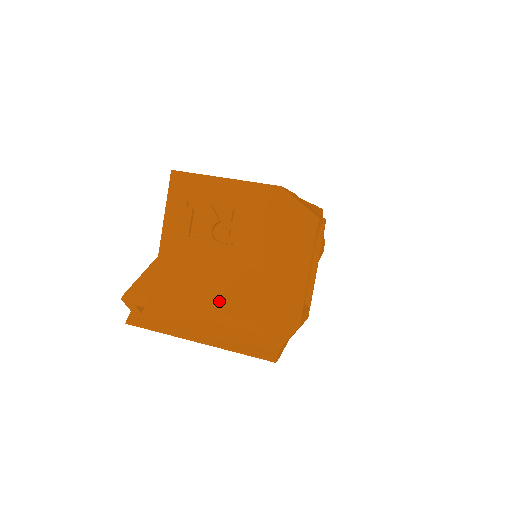
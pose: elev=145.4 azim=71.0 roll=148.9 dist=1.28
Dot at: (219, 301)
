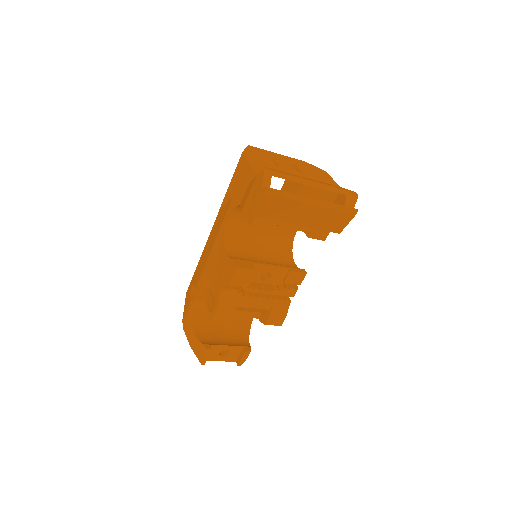
Dot at: occluded
